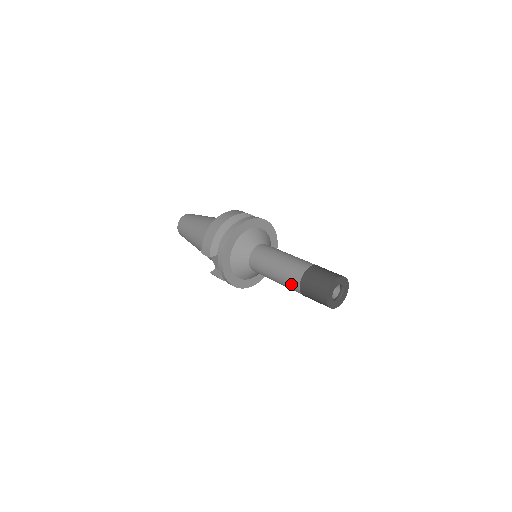
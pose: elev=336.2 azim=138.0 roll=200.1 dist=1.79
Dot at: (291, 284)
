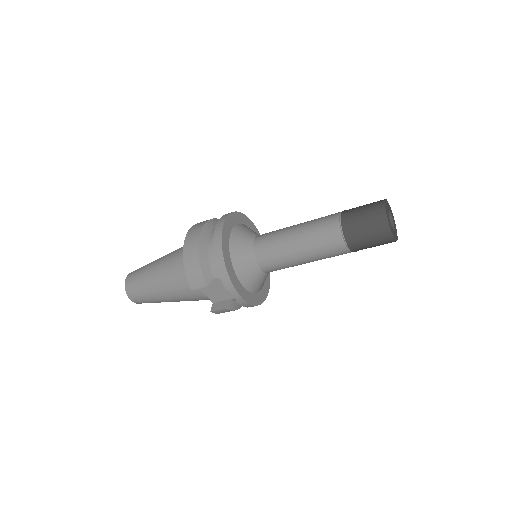
Dot at: (331, 247)
